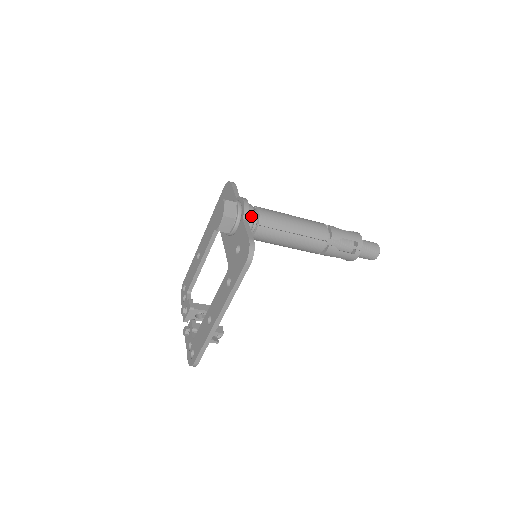
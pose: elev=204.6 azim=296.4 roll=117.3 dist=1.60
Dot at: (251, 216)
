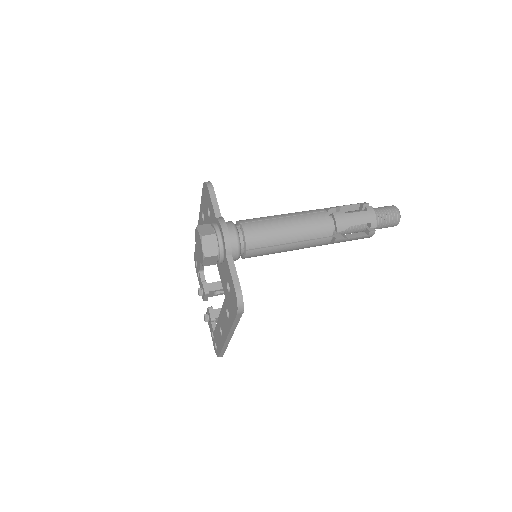
Dot at: (235, 245)
